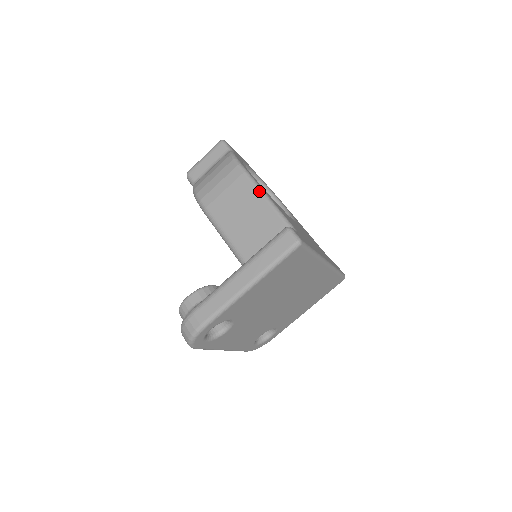
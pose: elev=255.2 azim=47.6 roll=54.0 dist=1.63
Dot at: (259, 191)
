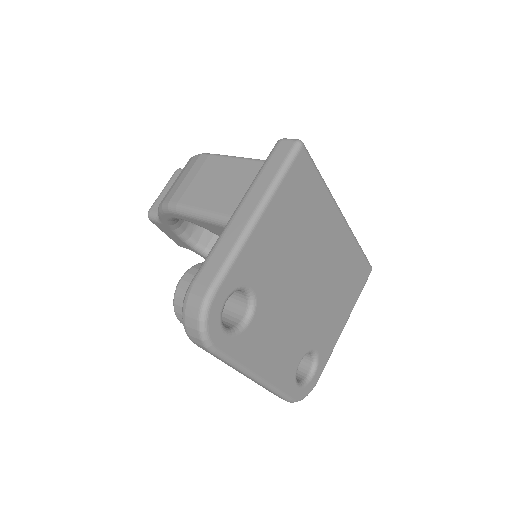
Dot at: (233, 157)
